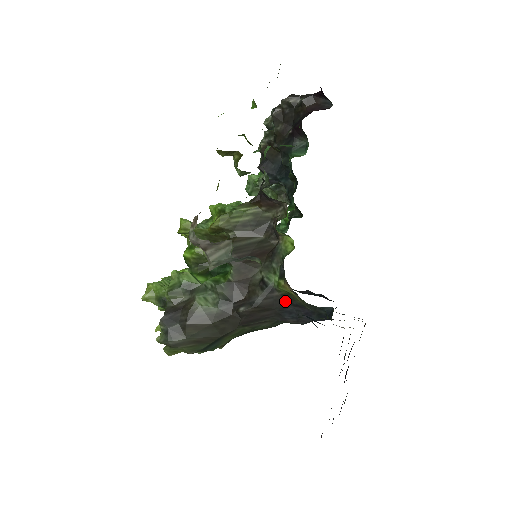
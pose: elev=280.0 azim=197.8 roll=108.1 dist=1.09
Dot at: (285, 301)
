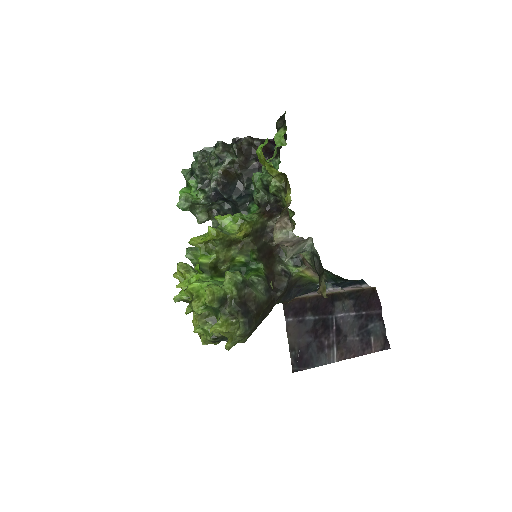
Dot at: (293, 284)
